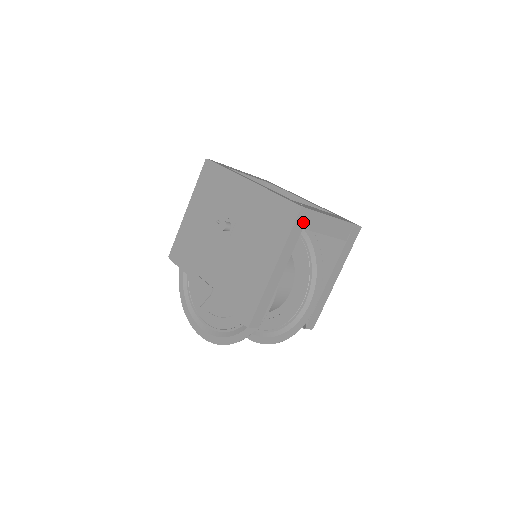
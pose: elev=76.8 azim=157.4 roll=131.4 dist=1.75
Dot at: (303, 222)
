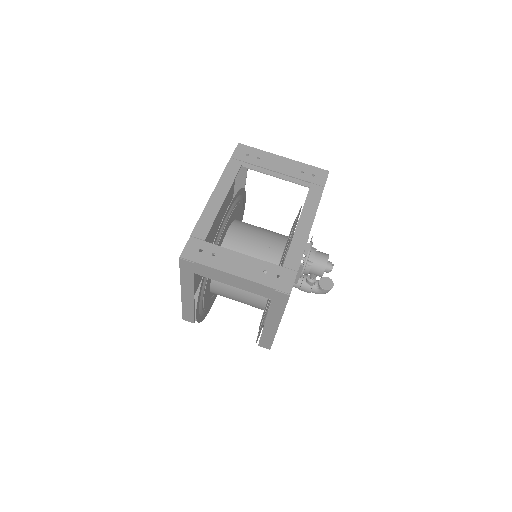
Dot at: (191, 269)
